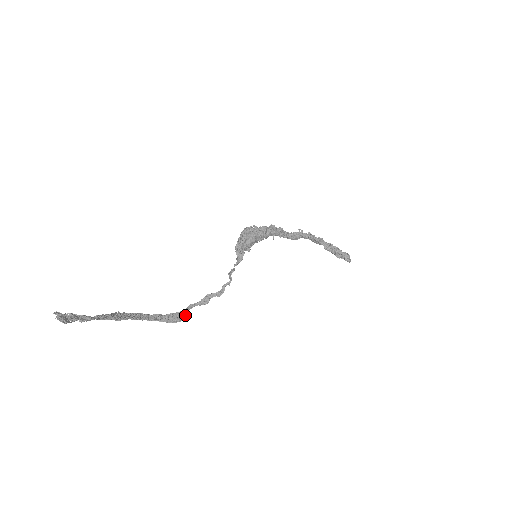
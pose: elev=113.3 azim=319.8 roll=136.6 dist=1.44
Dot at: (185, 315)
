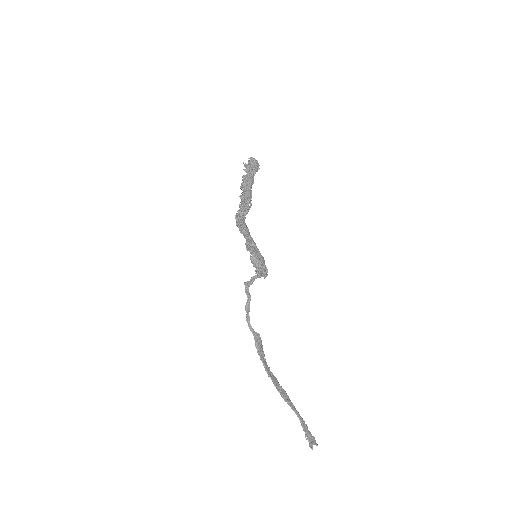
Dot at: (256, 333)
